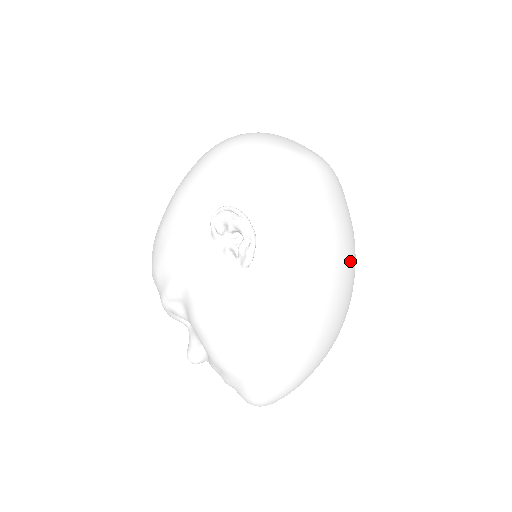
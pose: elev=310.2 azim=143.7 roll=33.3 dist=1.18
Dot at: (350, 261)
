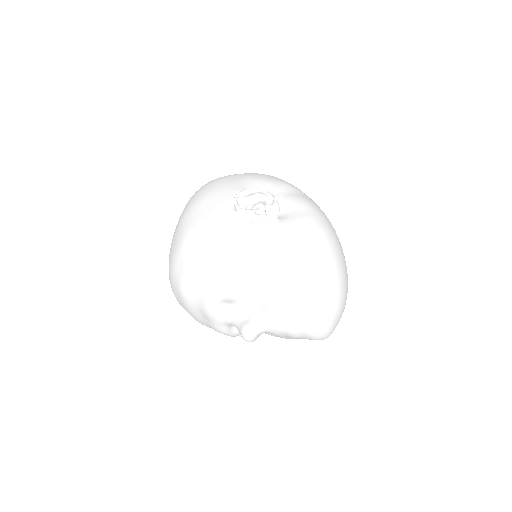
Dot at: occluded
